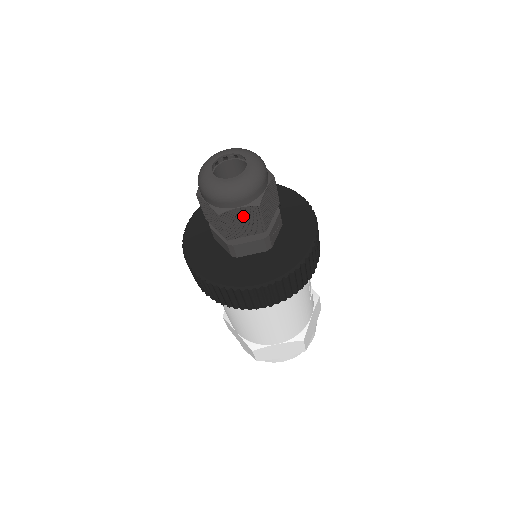
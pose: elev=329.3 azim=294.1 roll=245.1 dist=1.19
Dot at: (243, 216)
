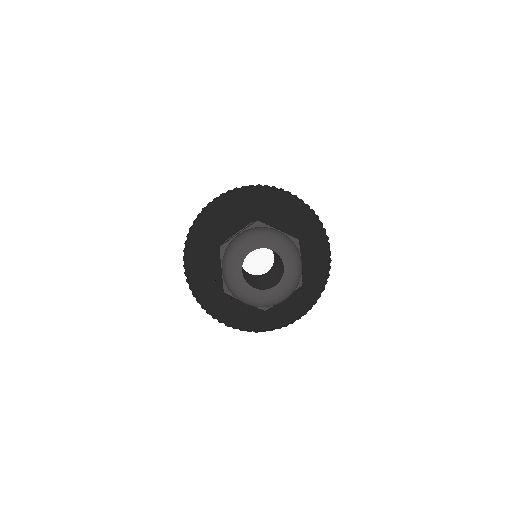
Dot at: occluded
